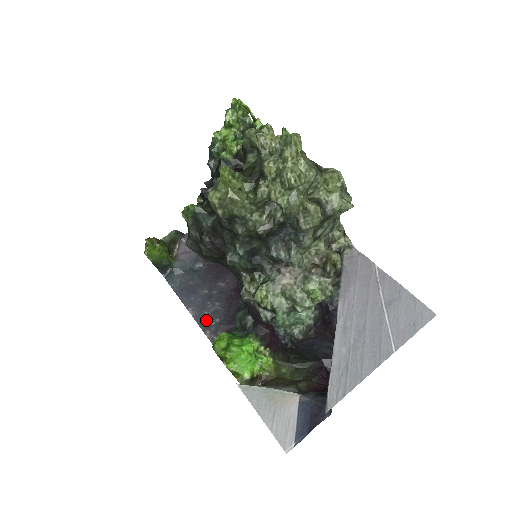
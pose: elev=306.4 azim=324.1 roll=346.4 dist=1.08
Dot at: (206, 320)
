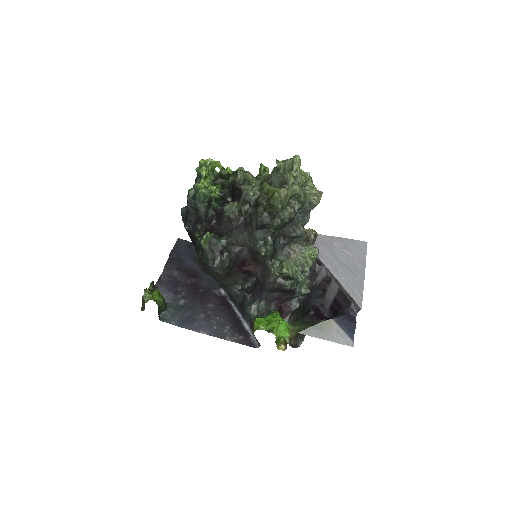
Dot at: (219, 332)
